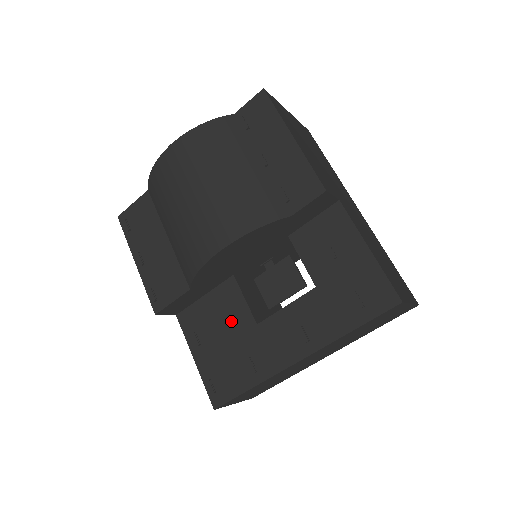
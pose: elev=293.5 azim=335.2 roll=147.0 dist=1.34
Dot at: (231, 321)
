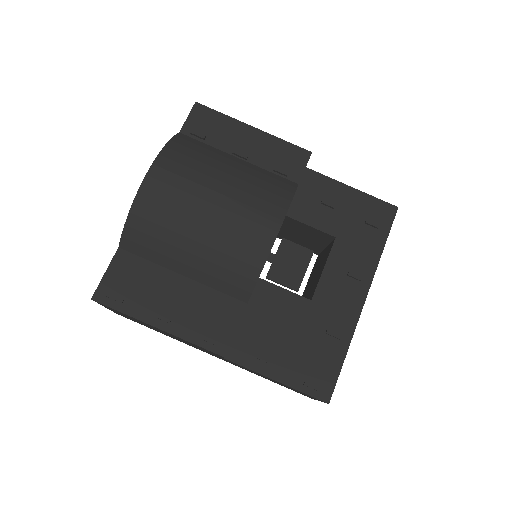
Dot at: (286, 316)
